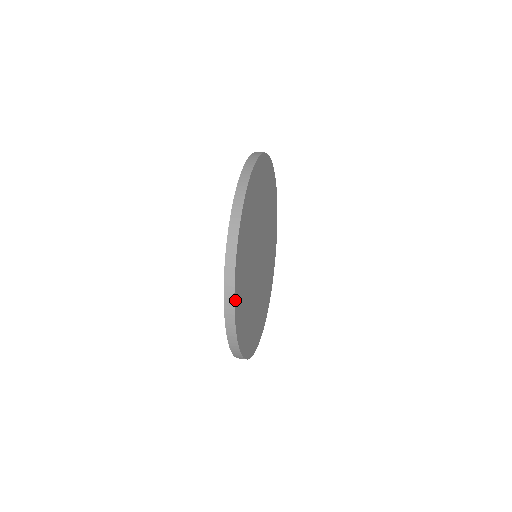
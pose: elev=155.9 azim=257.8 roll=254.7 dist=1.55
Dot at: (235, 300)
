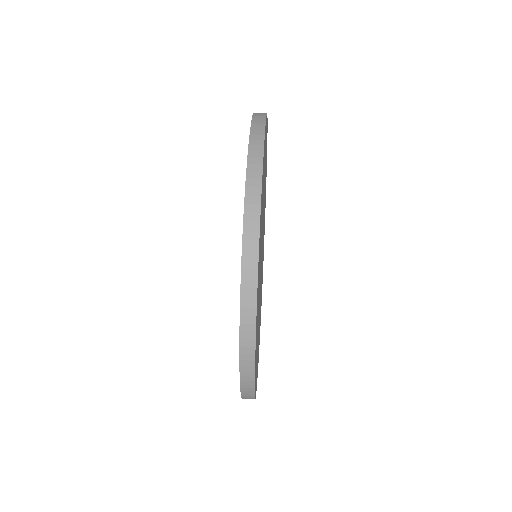
Dot at: (257, 375)
